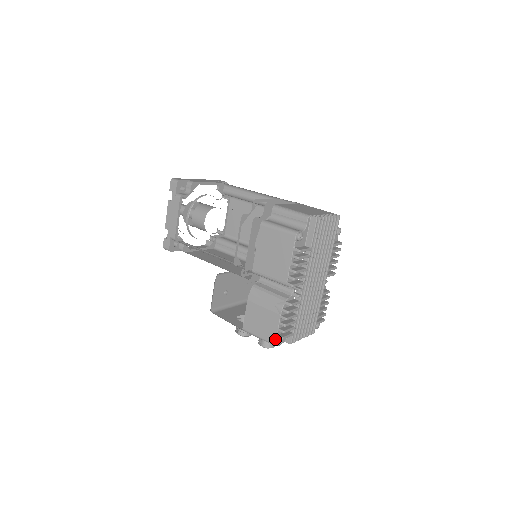
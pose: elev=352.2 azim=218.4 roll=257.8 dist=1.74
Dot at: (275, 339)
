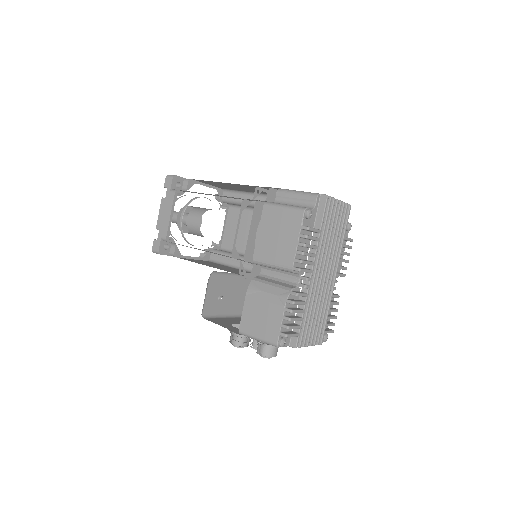
Dot at: (277, 338)
